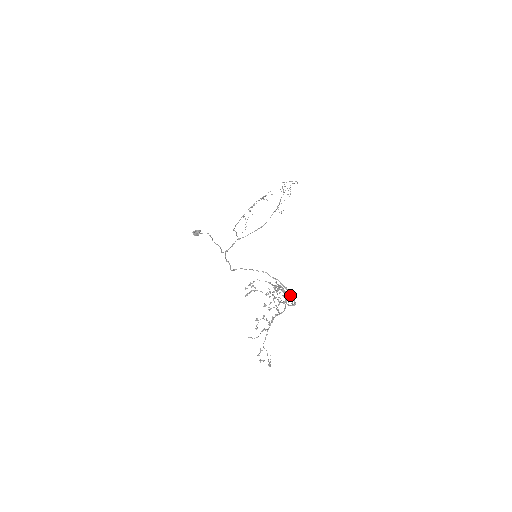
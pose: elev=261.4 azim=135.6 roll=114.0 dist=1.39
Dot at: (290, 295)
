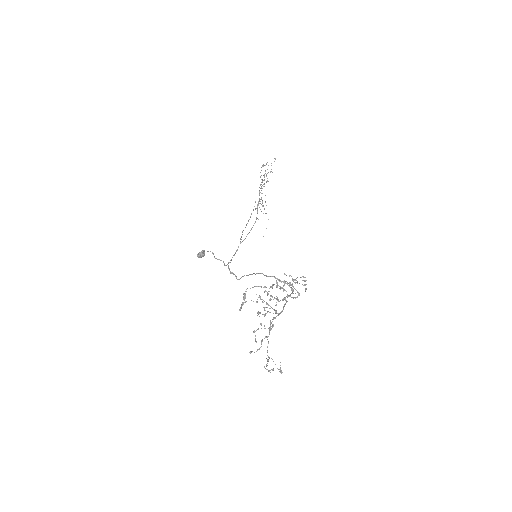
Dot at: occluded
